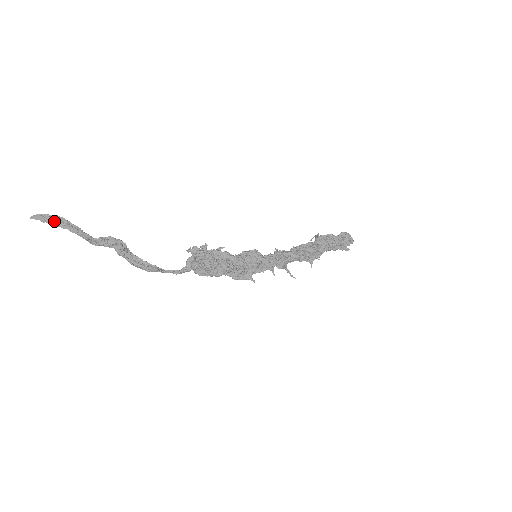
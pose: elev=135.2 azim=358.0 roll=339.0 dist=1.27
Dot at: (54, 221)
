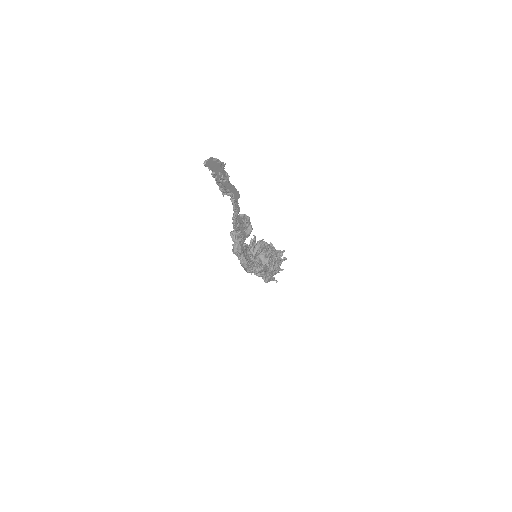
Dot at: (222, 175)
